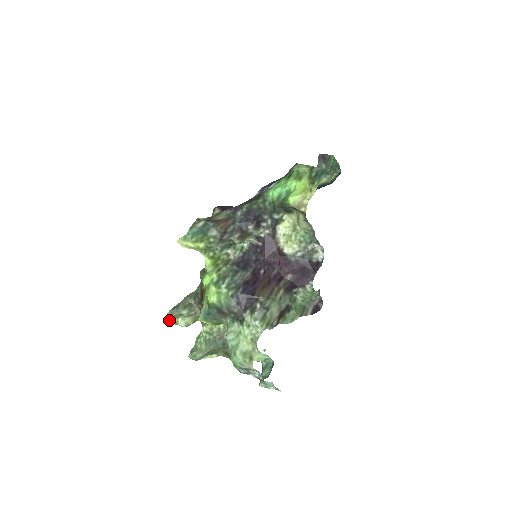
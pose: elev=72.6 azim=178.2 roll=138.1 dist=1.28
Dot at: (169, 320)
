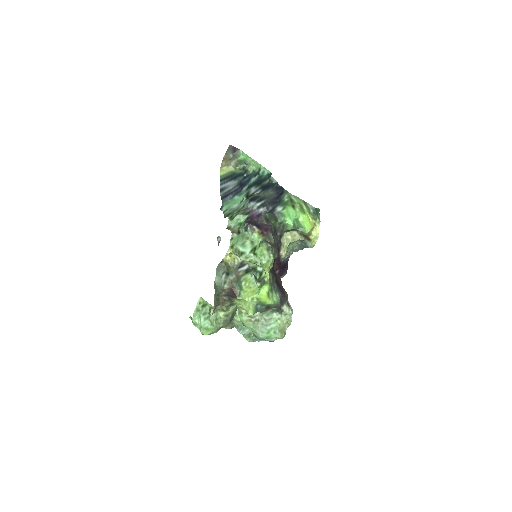
Dot at: occluded
